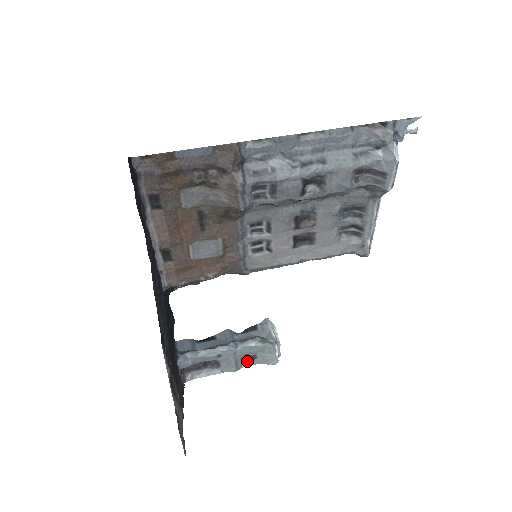
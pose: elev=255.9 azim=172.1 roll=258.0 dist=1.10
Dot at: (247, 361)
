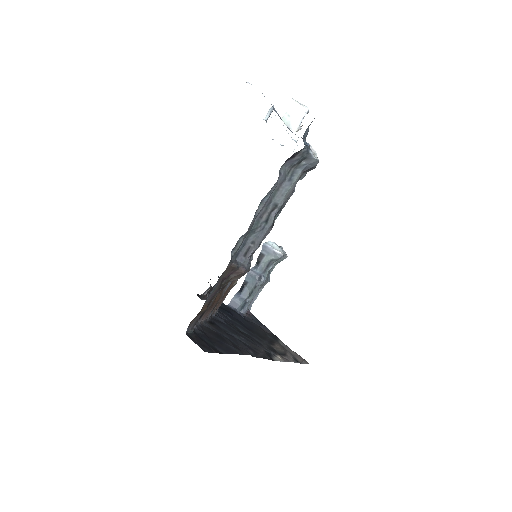
Dot at: (270, 270)
